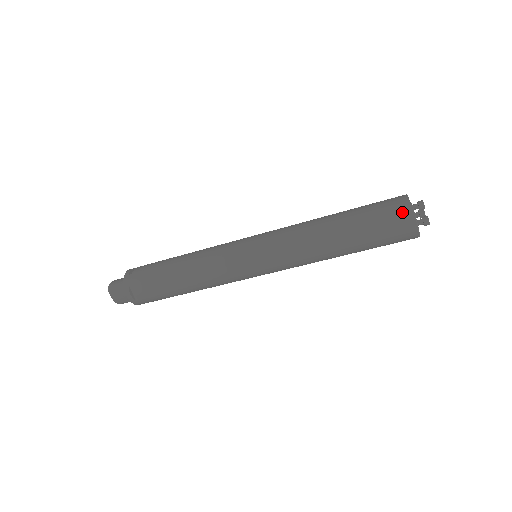
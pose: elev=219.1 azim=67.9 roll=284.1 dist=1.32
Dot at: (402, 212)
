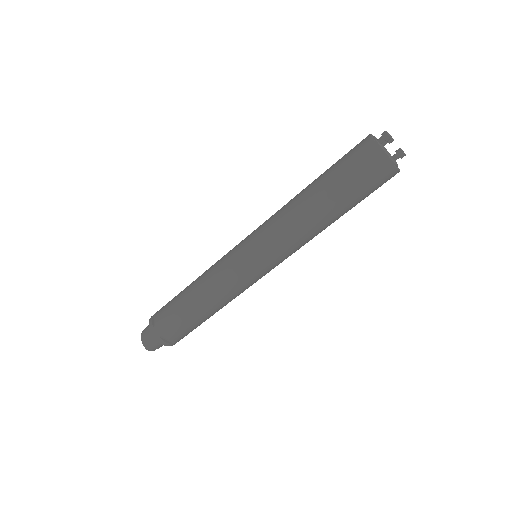
Dot at: (362, 140)
